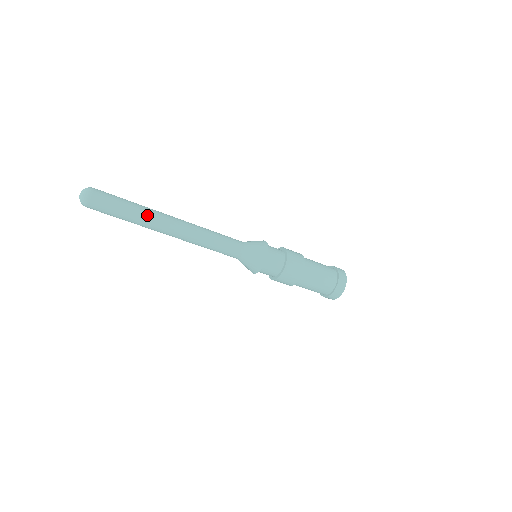
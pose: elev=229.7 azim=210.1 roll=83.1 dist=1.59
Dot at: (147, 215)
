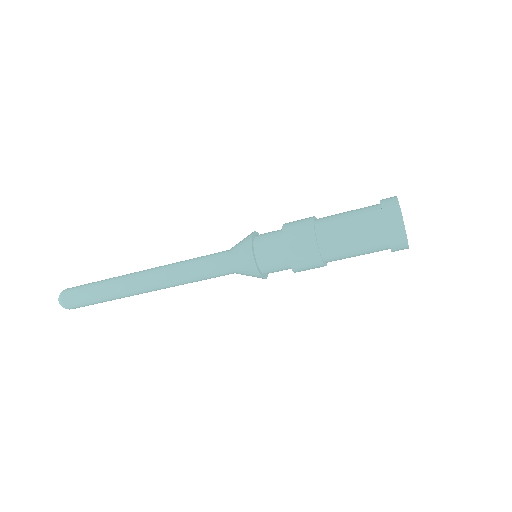
Dot at: (114, 291)
